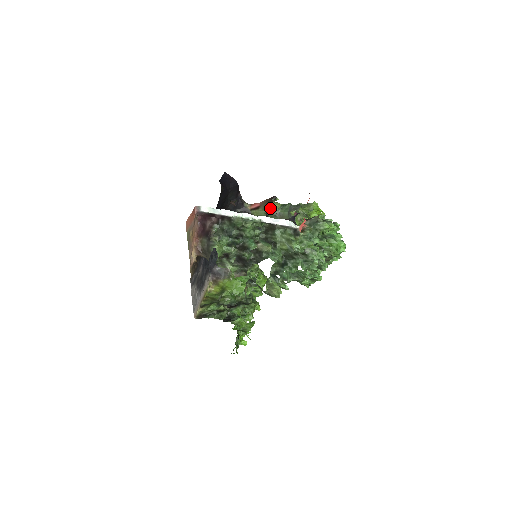
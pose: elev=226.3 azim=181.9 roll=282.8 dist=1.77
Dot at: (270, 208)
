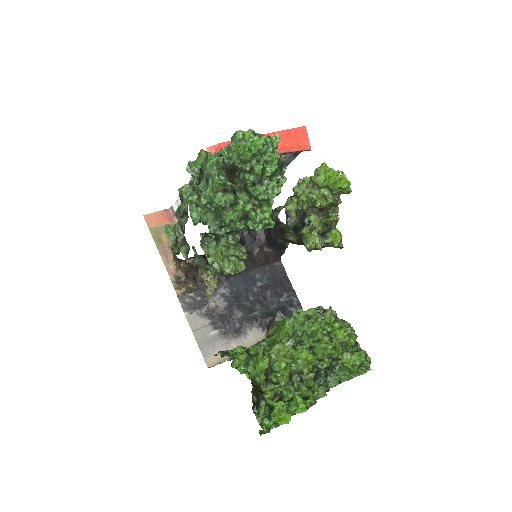
Dot at: (287, 205)
